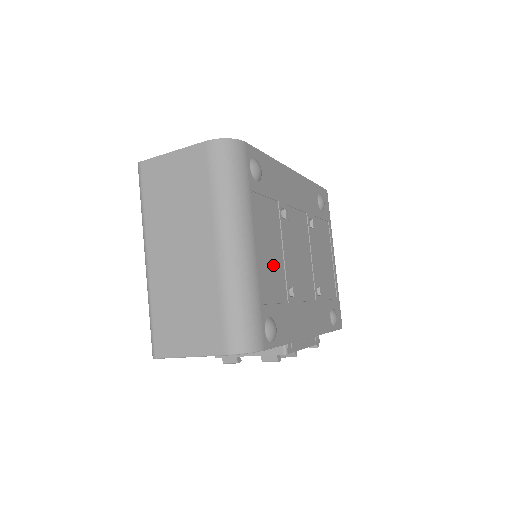
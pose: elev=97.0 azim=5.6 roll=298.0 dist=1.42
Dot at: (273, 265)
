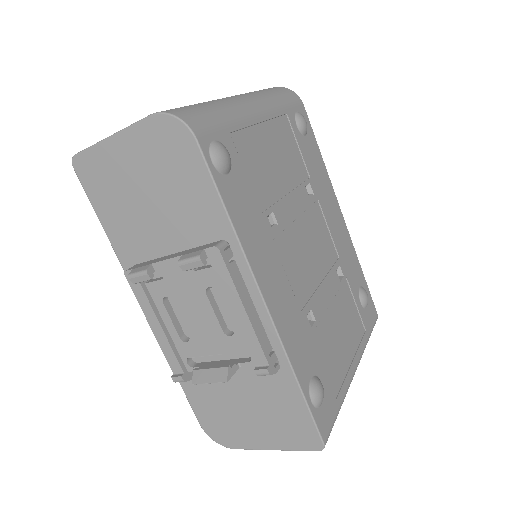
Dot at: (269, 168)
